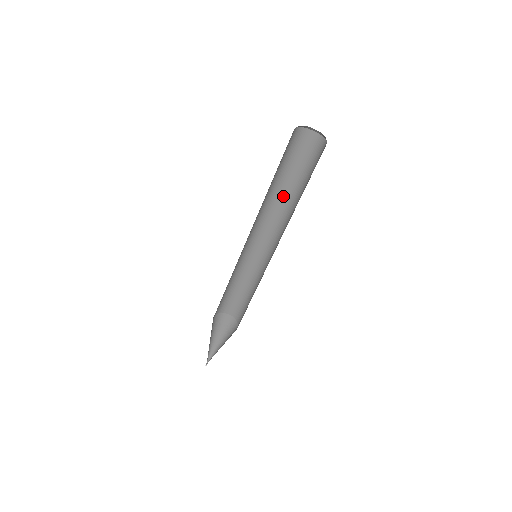
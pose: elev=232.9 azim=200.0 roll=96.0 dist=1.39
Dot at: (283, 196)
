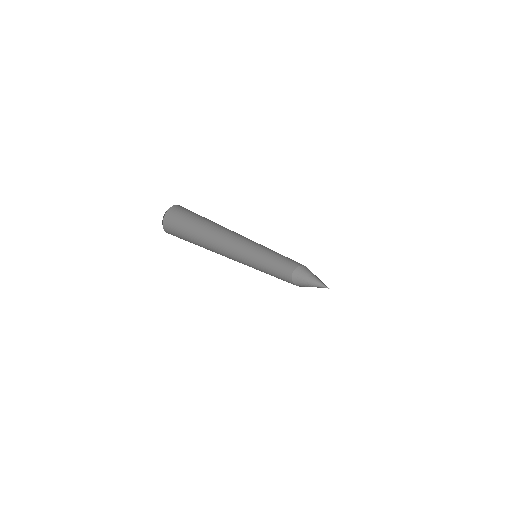
Dot at: (223, 227)
